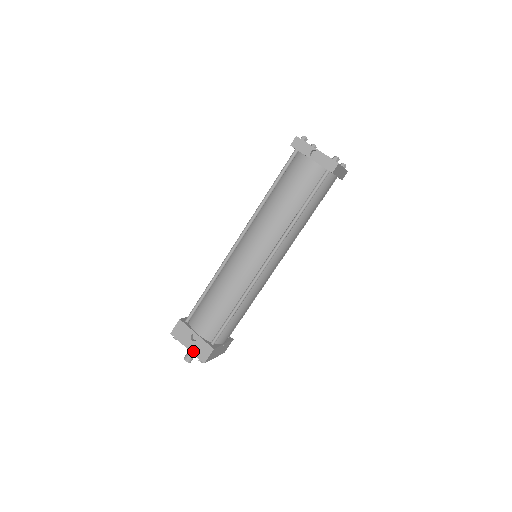
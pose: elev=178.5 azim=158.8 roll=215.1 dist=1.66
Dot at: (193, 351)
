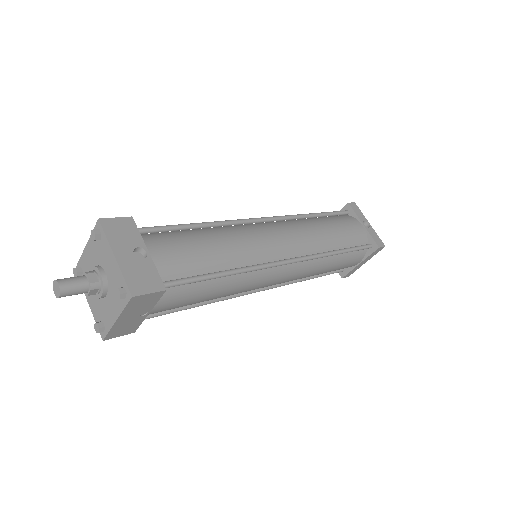
Dot at: (124, 267)
